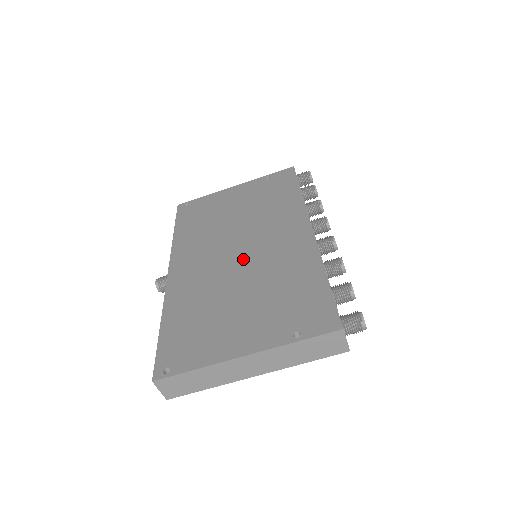
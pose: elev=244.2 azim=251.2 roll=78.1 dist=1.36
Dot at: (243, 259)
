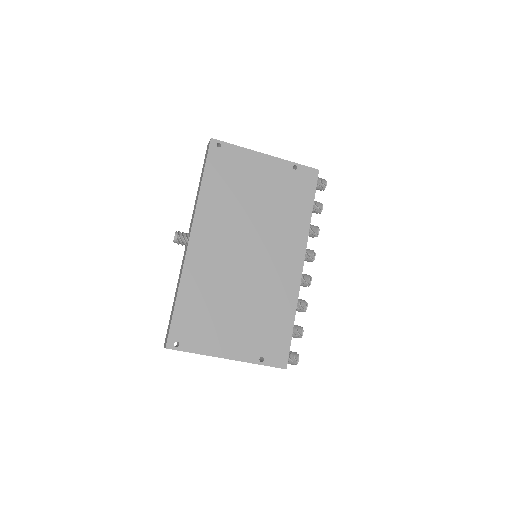
Dot at: (249, 266)
